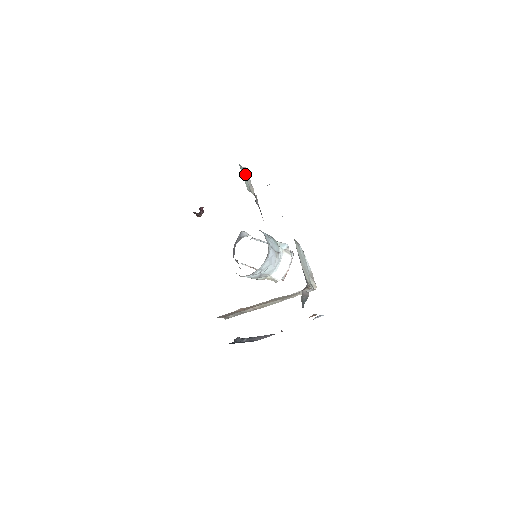
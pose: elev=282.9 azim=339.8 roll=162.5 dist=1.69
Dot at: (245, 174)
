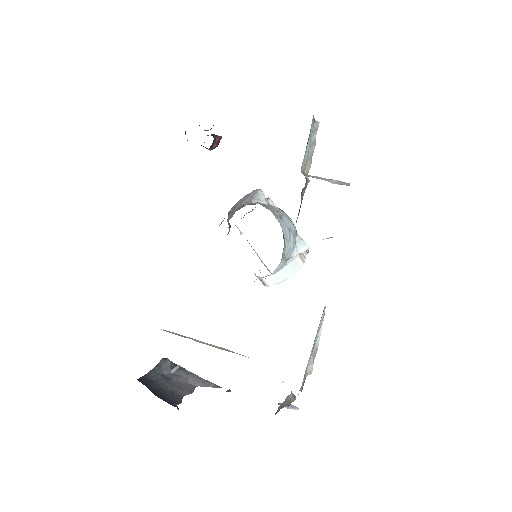
Dot at: (312, 135)
